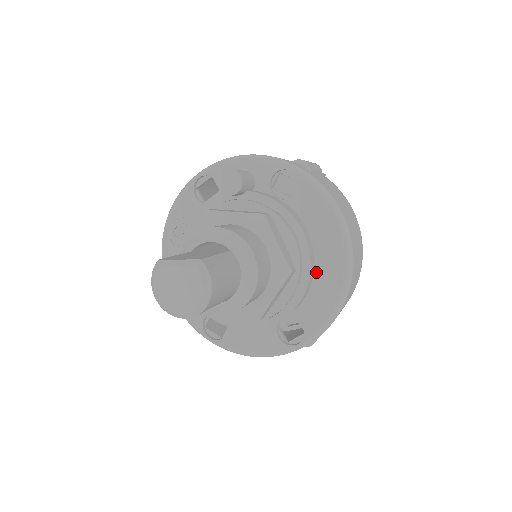
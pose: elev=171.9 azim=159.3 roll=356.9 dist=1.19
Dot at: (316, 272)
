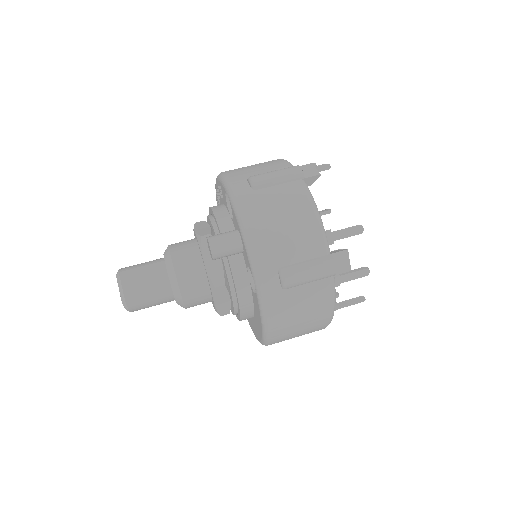
Dot at: (253, 319)
